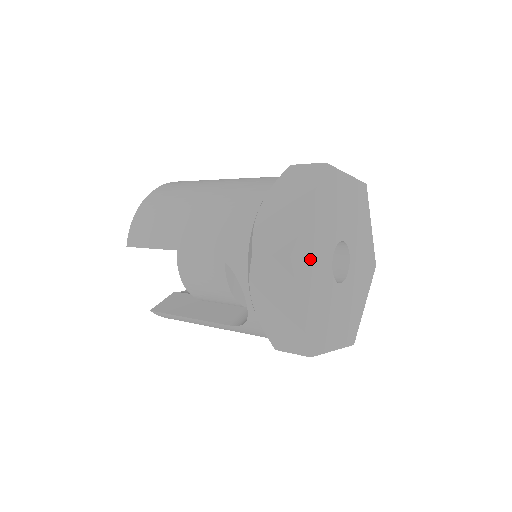
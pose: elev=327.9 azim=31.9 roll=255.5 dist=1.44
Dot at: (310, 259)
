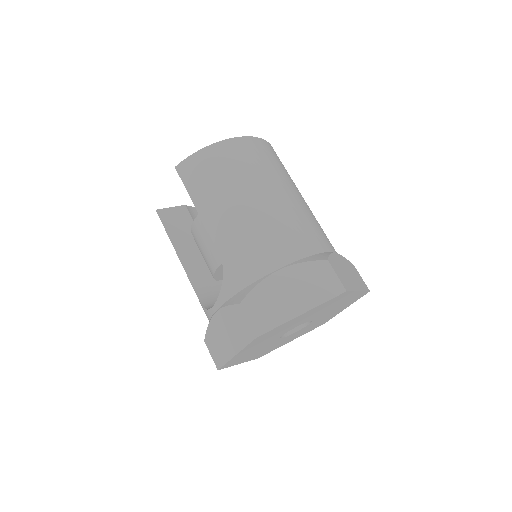
Dot at: (272, 334)
